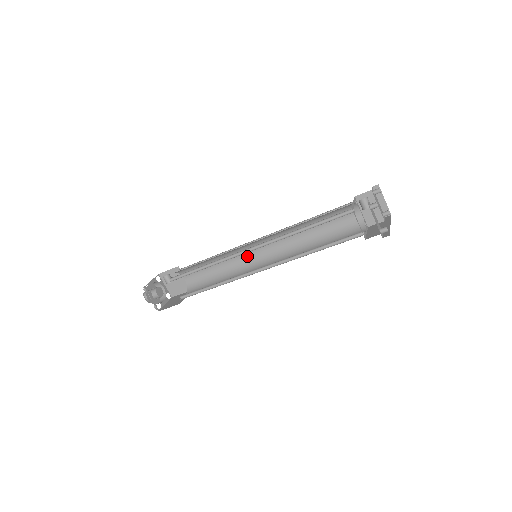
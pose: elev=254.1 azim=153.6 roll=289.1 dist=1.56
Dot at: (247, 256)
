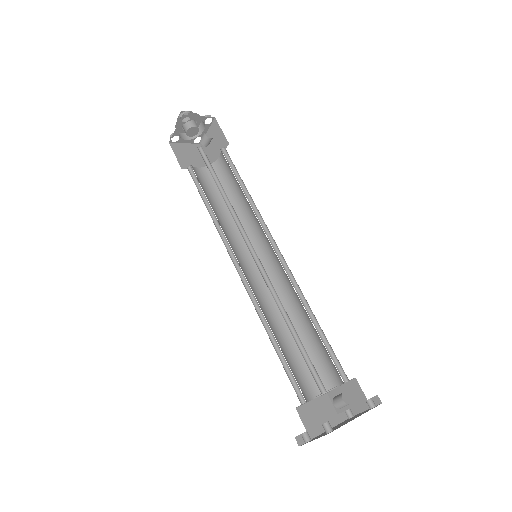
Dot at: (260, 237)
